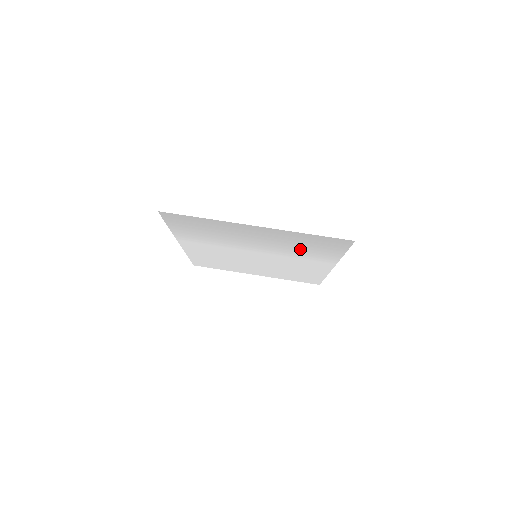
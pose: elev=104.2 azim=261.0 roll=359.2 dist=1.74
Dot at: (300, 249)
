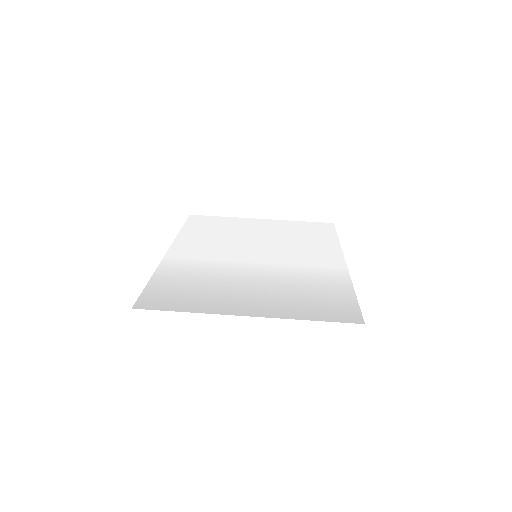
Dot at: (304, 285)
